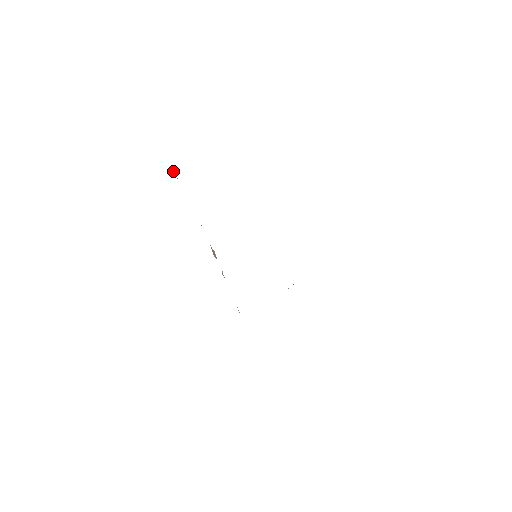
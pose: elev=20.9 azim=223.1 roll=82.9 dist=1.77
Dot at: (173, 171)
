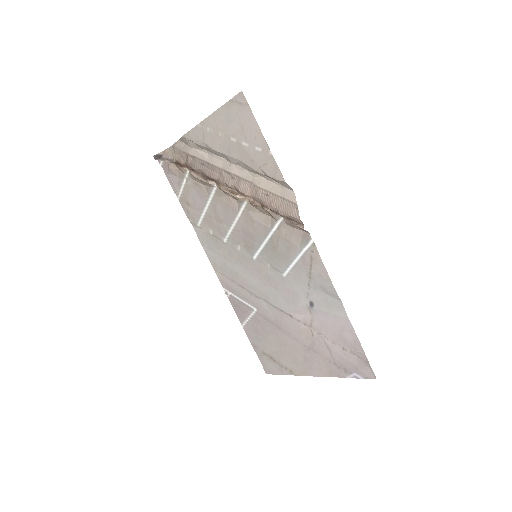
Dot at: (155, 158)
